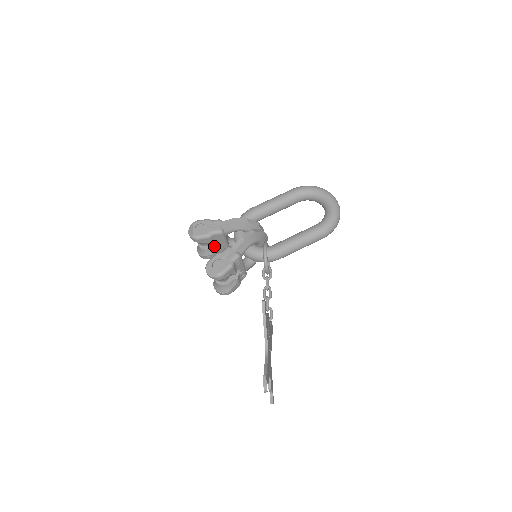
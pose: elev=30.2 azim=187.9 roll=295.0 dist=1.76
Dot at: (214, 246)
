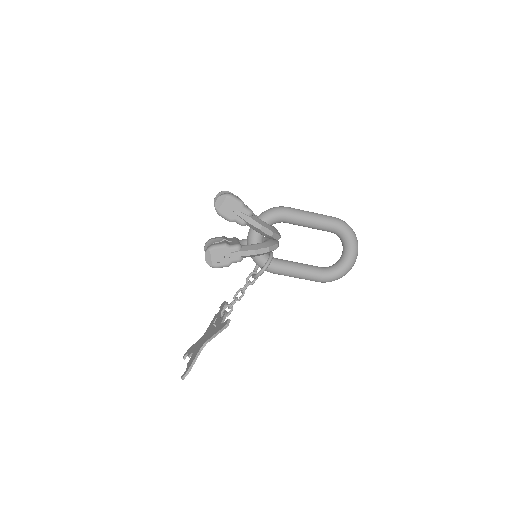
Dot at: occluded
